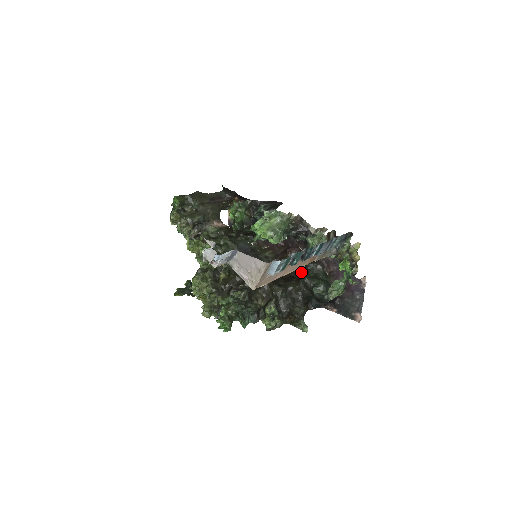
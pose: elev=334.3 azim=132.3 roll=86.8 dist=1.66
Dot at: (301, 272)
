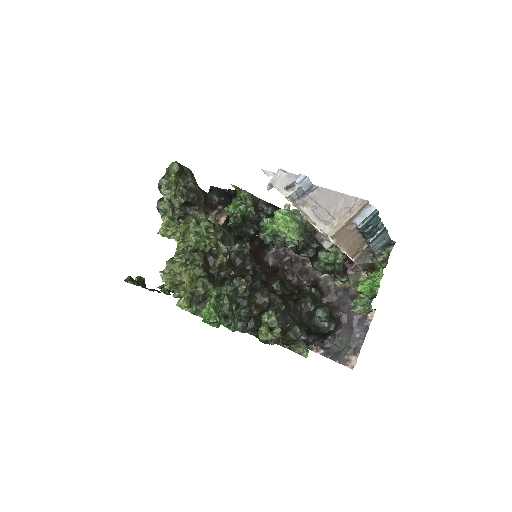
Dot at: (295, 295)
